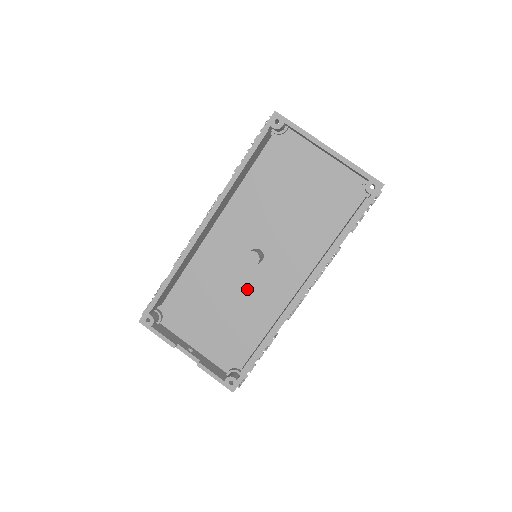
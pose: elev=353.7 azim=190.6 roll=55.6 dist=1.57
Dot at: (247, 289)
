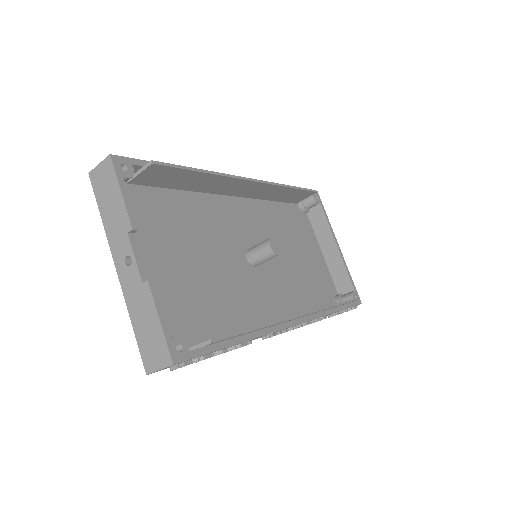
Dot at: (230, 274)
